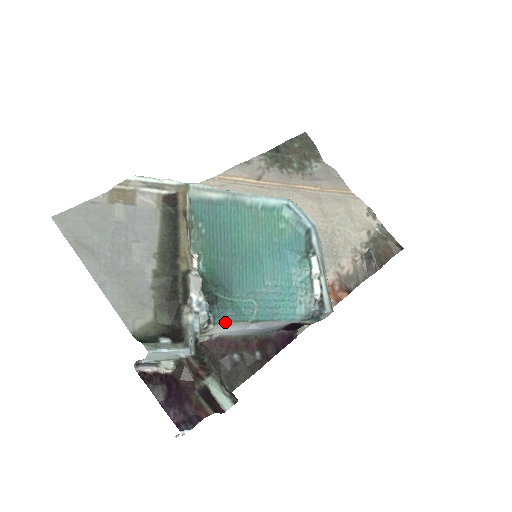
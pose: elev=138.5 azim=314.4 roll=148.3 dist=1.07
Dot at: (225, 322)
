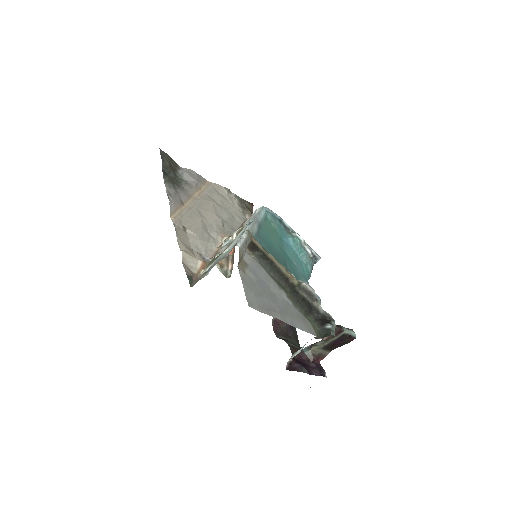
Dot at: occluded
